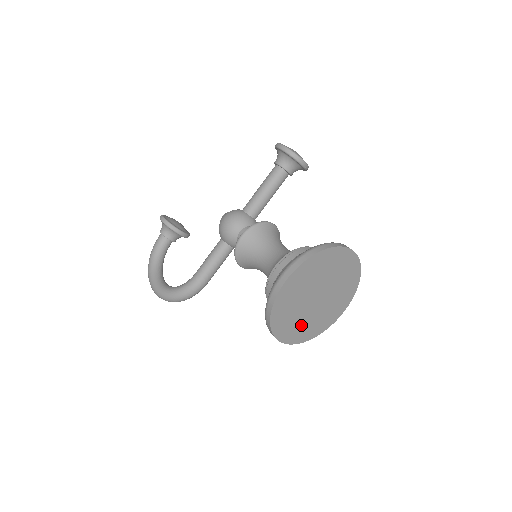
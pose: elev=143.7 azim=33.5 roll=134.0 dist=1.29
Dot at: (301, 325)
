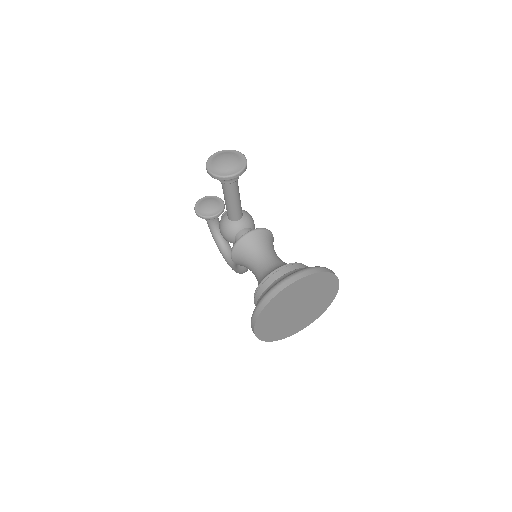
Dot at: (303, 319)
